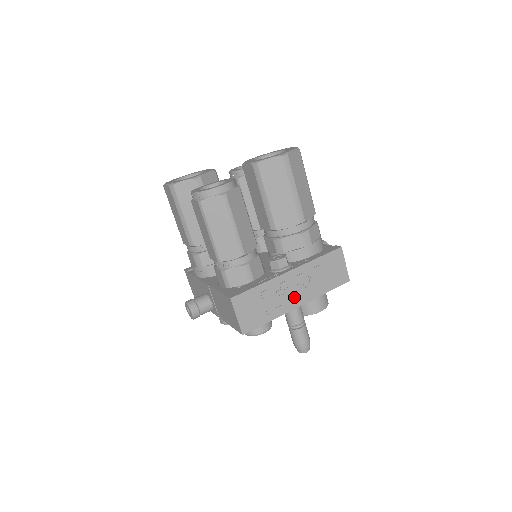
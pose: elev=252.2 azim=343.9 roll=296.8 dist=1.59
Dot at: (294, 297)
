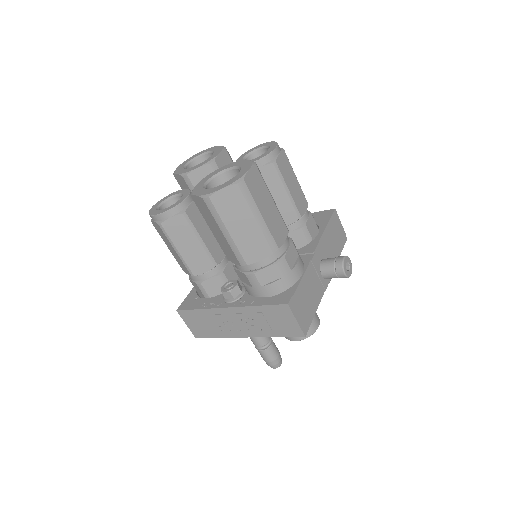
Dot at: (238, 329)
